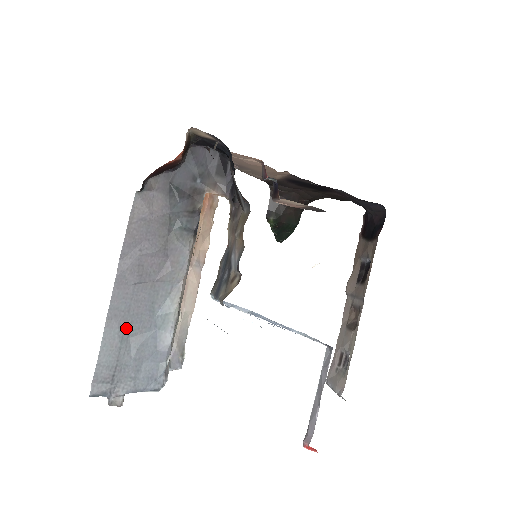
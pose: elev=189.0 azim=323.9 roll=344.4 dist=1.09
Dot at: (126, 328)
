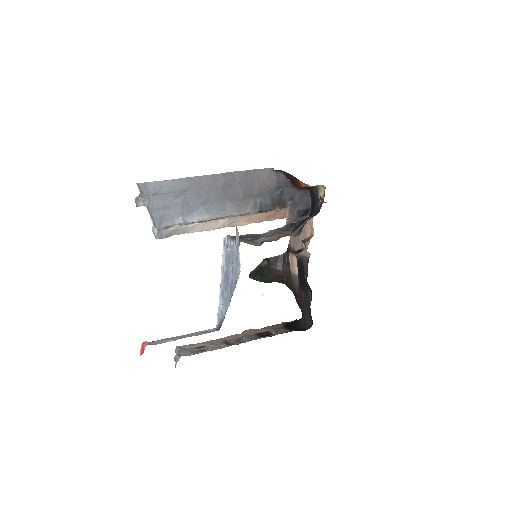
Dot at: (189, 191)
